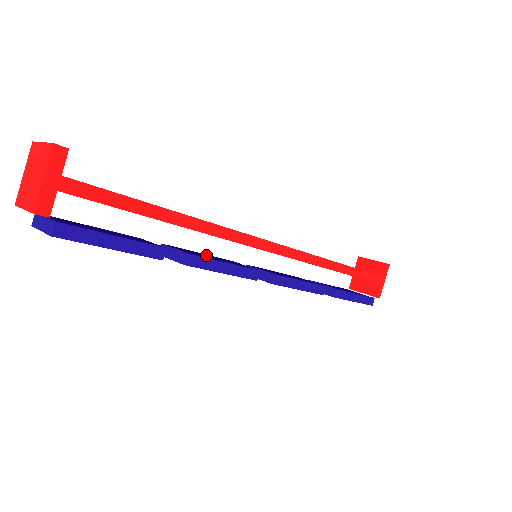
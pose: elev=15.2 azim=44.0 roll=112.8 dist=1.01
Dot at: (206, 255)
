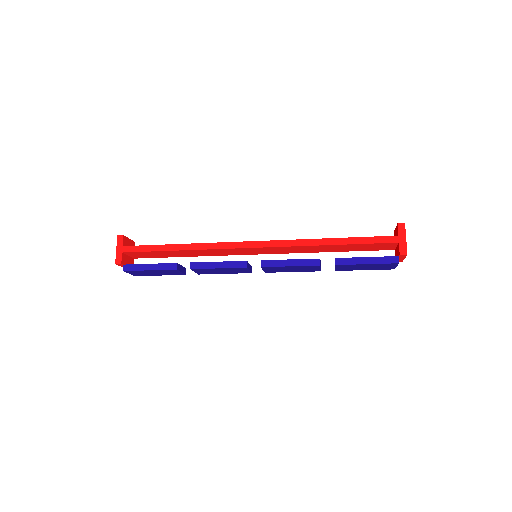
Dot at: occluded
